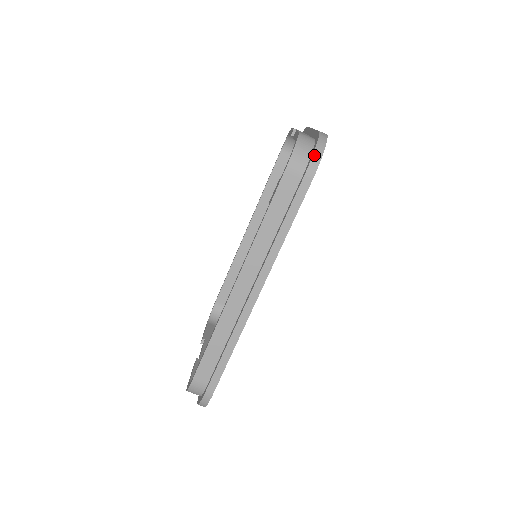
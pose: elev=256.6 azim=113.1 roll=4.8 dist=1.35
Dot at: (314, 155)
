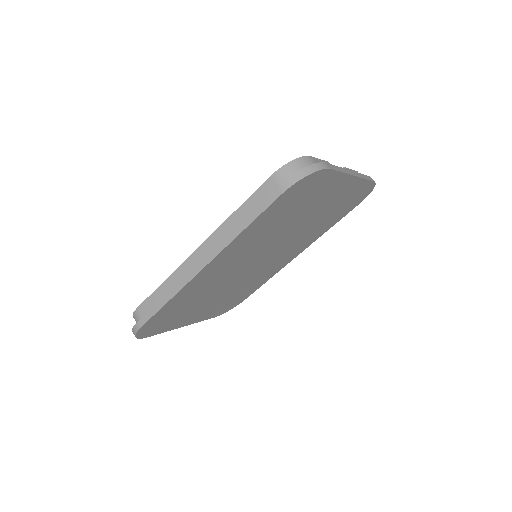
Dot at: (296, 174)
